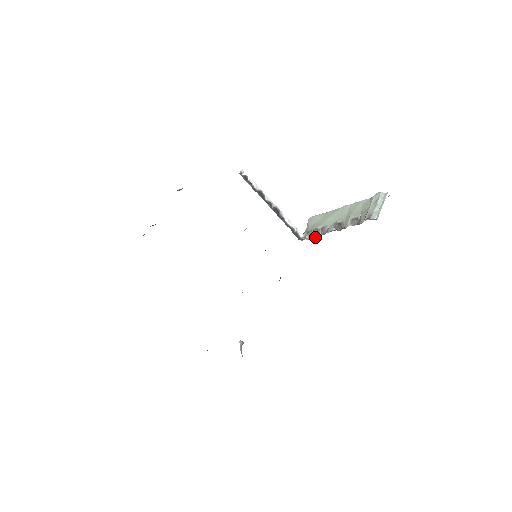
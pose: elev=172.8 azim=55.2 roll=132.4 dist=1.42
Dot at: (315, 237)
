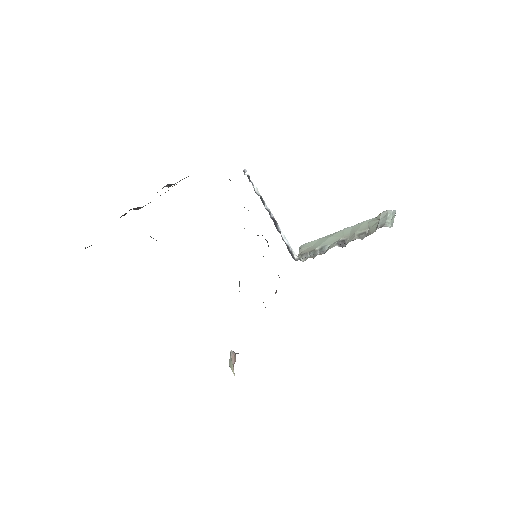
Dot at: (312, 257)
